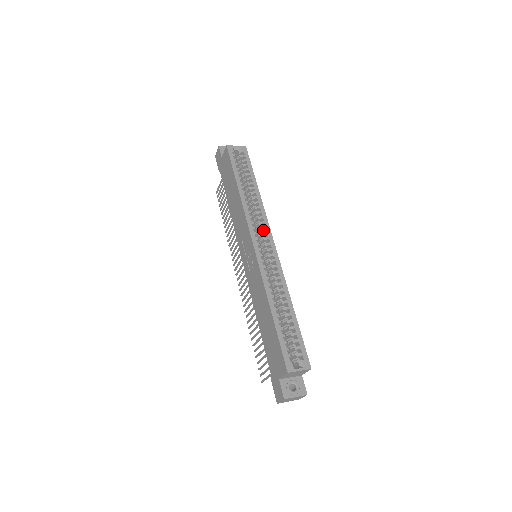
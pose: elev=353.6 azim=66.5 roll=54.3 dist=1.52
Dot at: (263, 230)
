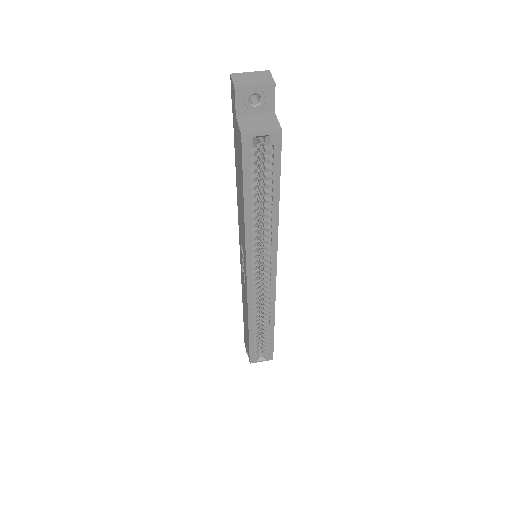
Dot at: (267, 259)
